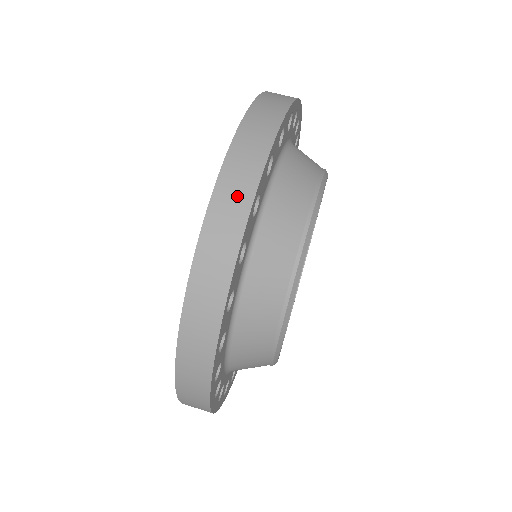
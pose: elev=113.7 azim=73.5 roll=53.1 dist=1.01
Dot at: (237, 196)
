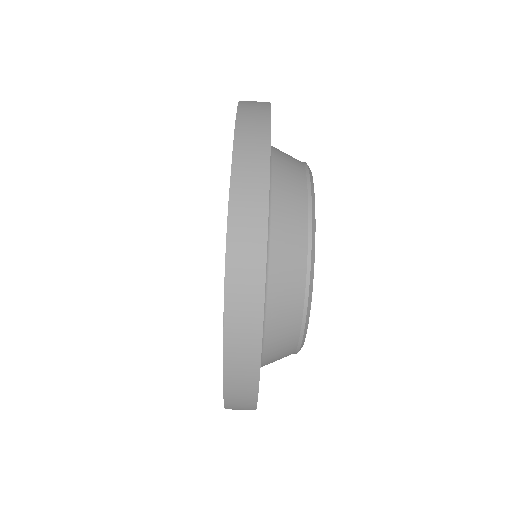
Dot at: (244, 386)
